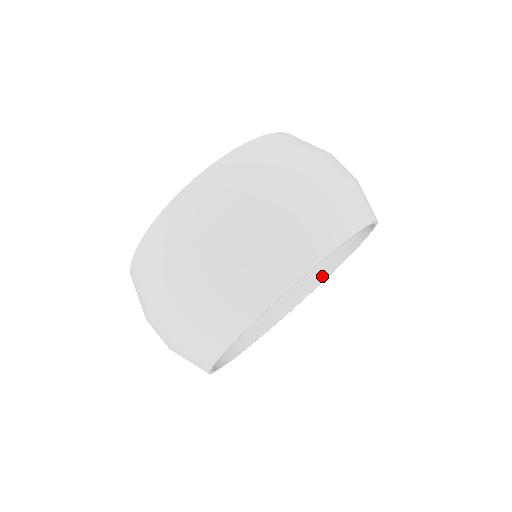
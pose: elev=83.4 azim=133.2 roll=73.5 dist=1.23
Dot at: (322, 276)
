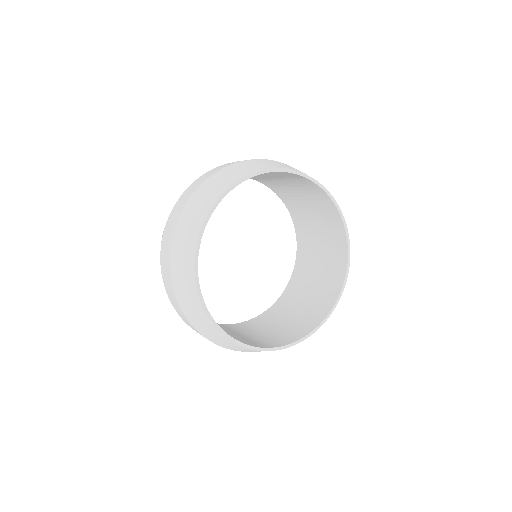
Dot at: (345, 262)
